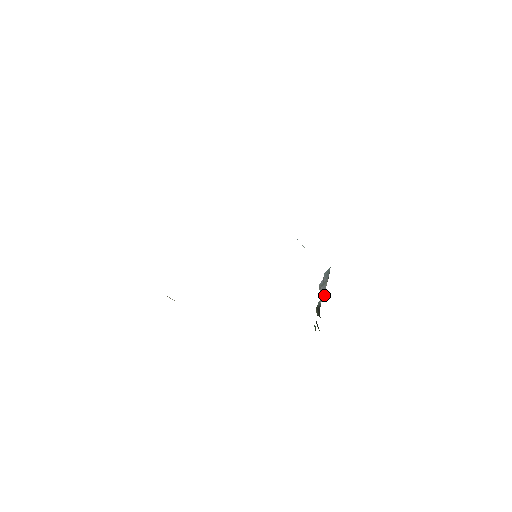
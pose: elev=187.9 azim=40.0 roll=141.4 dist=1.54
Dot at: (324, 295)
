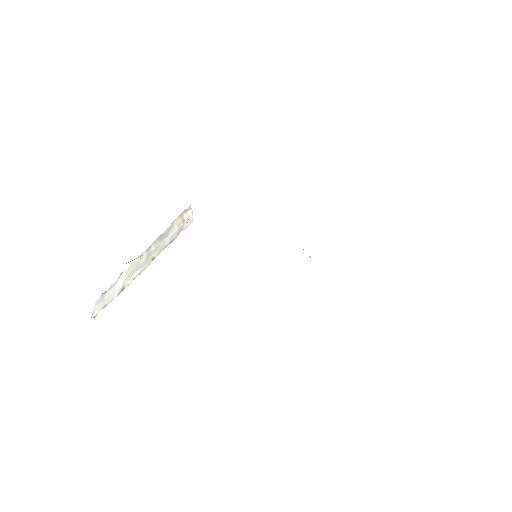
Dot at: occluded
